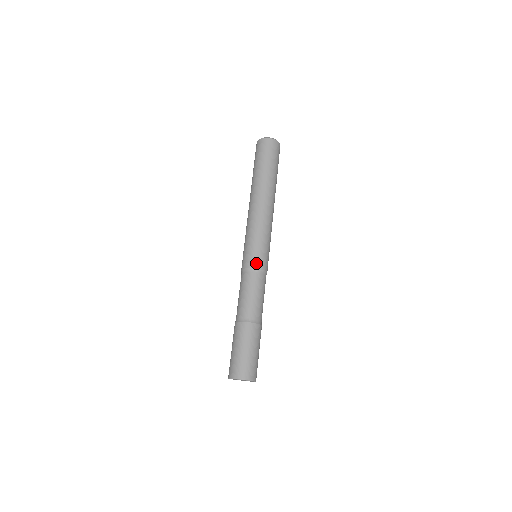
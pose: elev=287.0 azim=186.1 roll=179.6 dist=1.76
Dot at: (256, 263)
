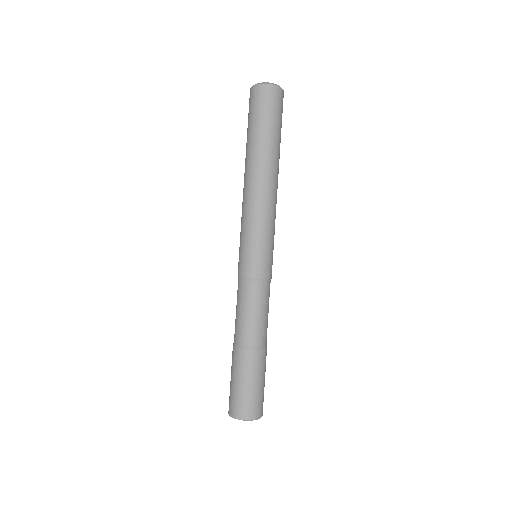
Dot at: (251, 270)
